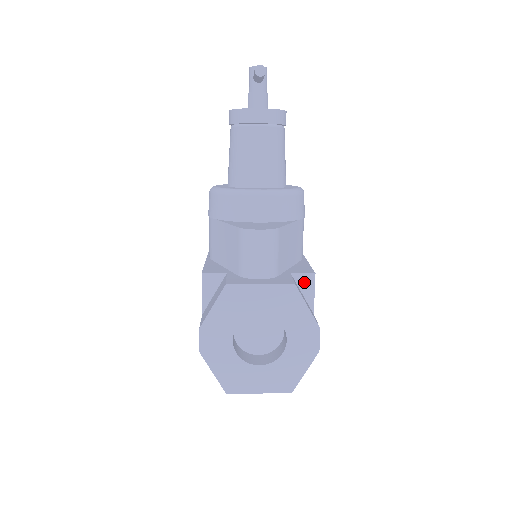
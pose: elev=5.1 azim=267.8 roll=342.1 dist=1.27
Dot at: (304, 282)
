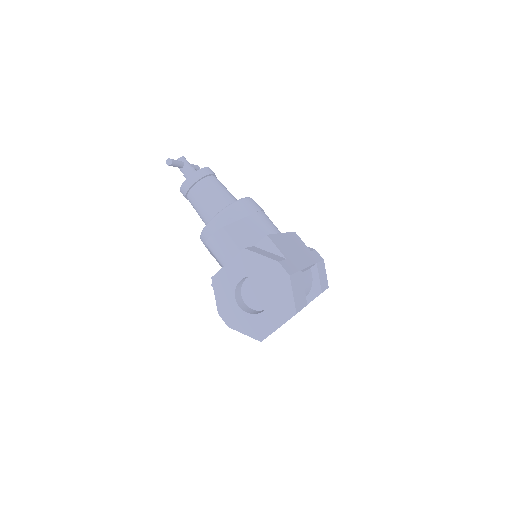
Dot at: (265, 245)
